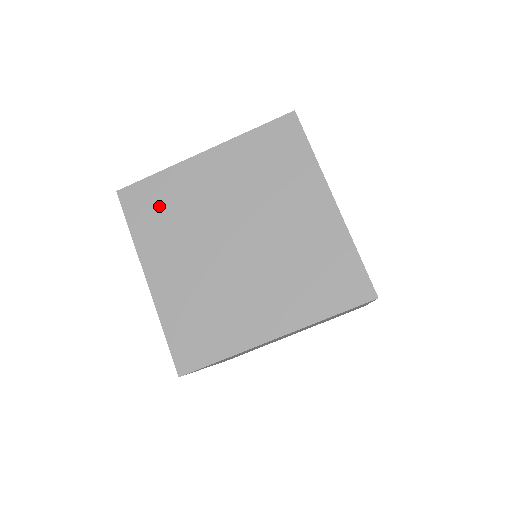
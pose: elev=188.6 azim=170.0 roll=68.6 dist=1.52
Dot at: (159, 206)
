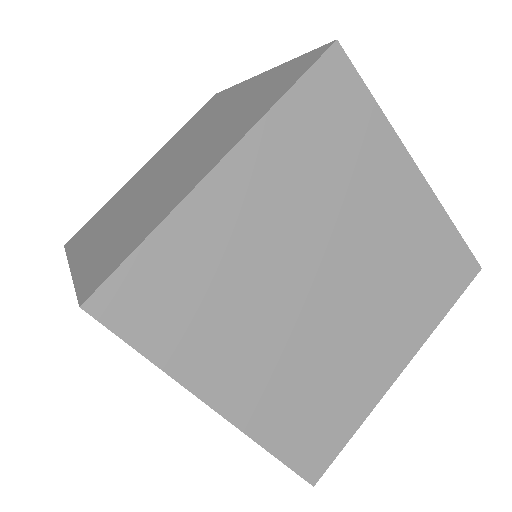
Dot at: (98, 218)
